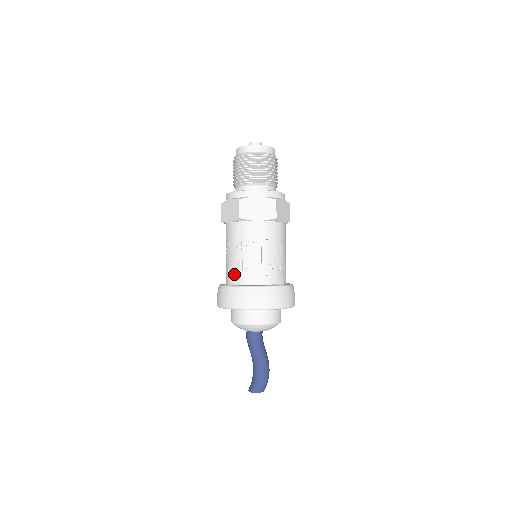
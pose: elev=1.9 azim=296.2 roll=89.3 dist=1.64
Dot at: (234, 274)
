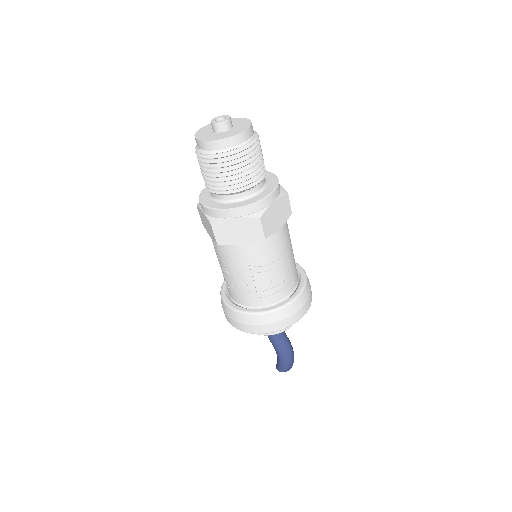
Dot at: (231, 291)
